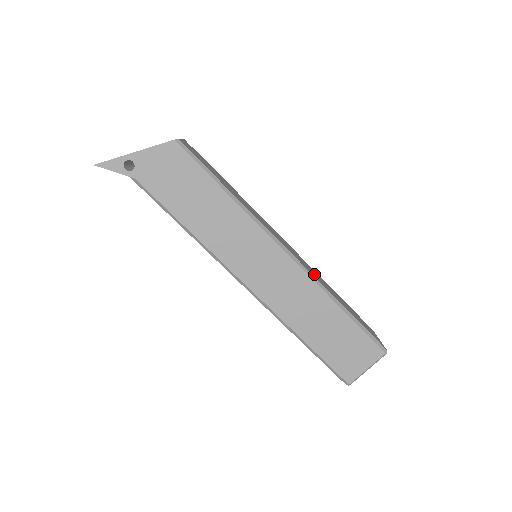
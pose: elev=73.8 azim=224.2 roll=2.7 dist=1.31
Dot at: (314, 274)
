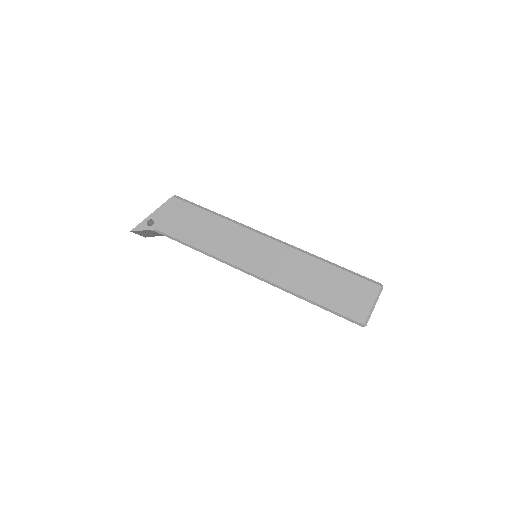
Dot at: occluded
